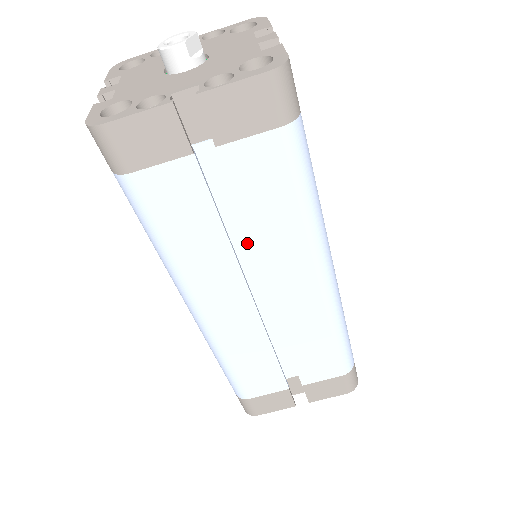
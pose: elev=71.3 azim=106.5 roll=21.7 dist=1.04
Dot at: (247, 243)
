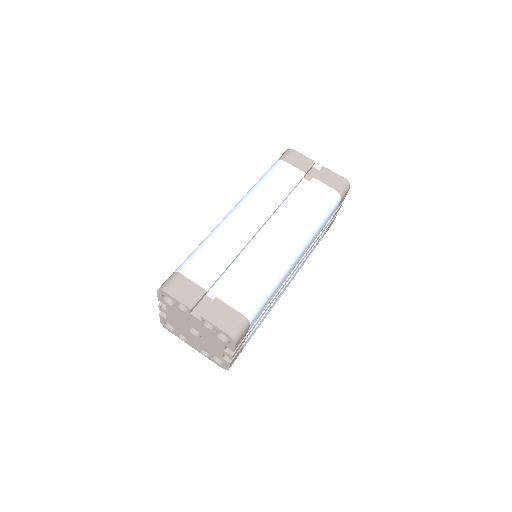
Dot at: occluded
